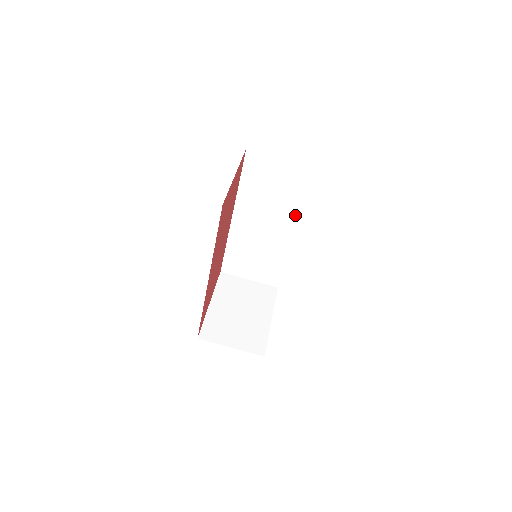
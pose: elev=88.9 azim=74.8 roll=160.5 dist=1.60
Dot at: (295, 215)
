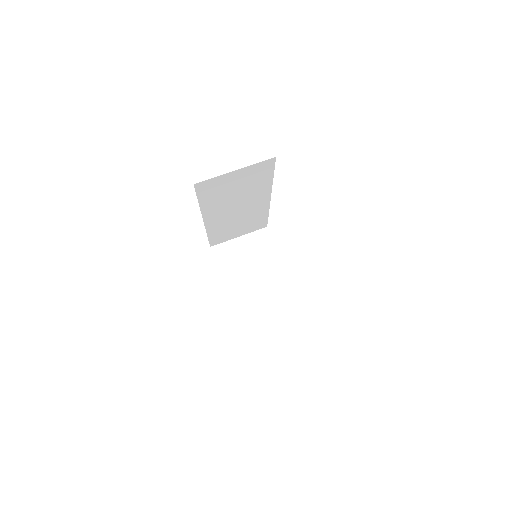
Dot at: (265, 190)
